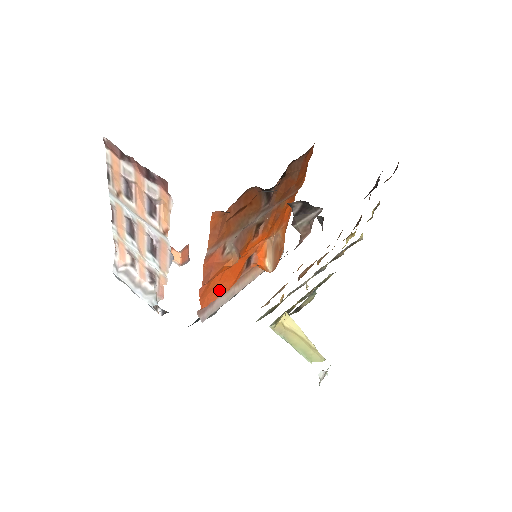
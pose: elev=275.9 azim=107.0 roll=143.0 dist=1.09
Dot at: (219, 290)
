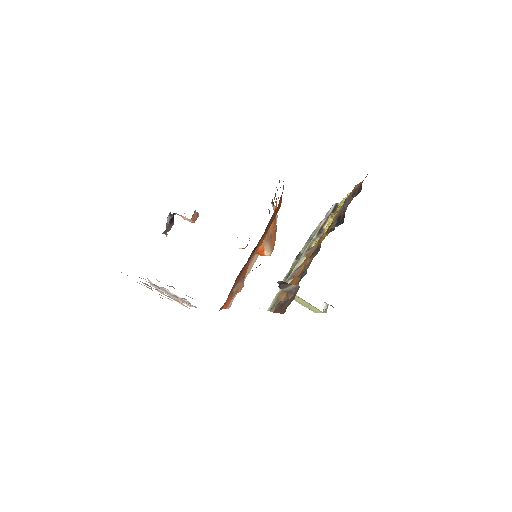
Dot at: occluded
